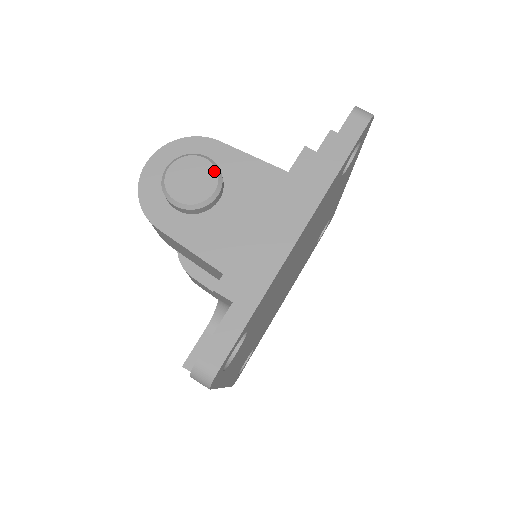
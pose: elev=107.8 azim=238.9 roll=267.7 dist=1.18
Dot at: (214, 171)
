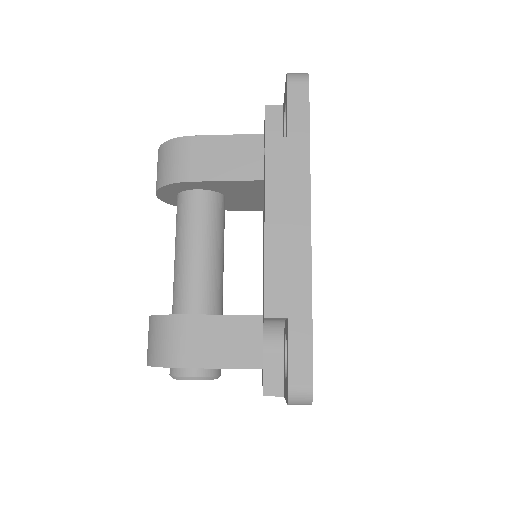
Dot at: occluded
